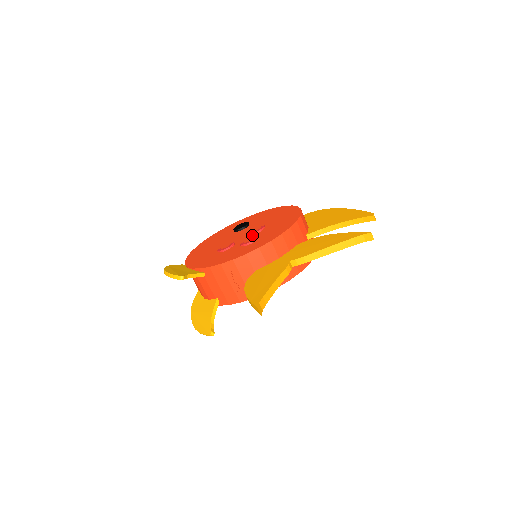
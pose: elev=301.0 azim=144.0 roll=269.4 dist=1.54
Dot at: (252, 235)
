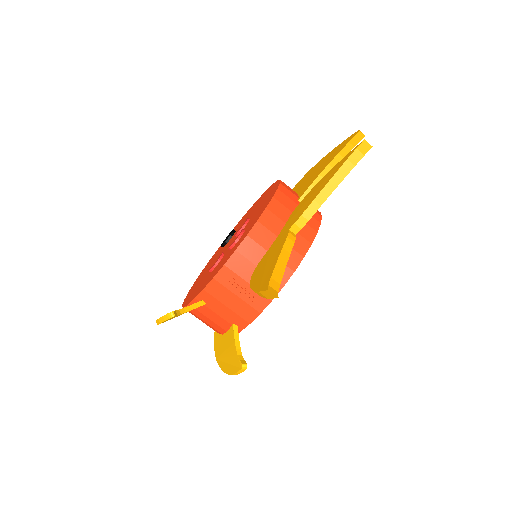
Dot at: occluded
